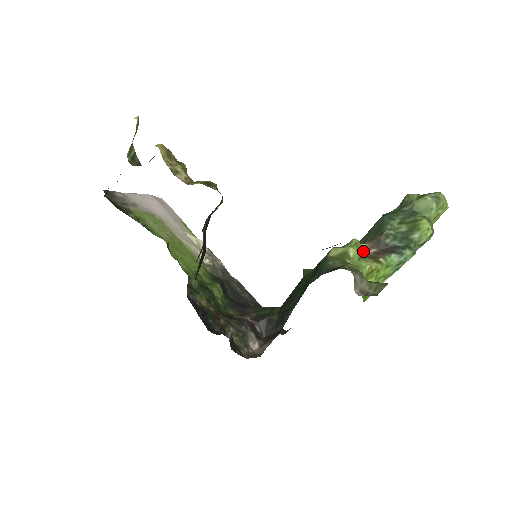
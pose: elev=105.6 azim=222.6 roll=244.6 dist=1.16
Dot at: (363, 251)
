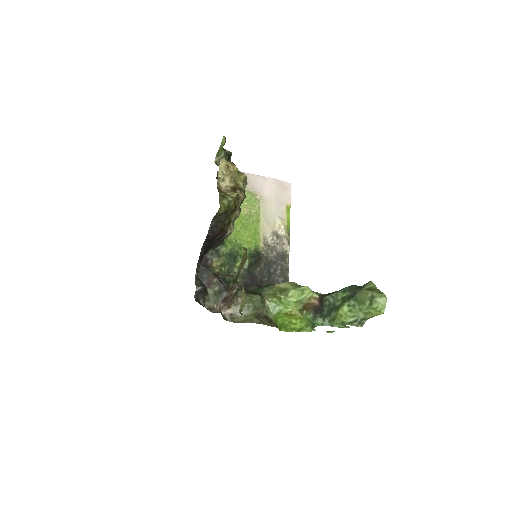
Dot at: (314, 299)
